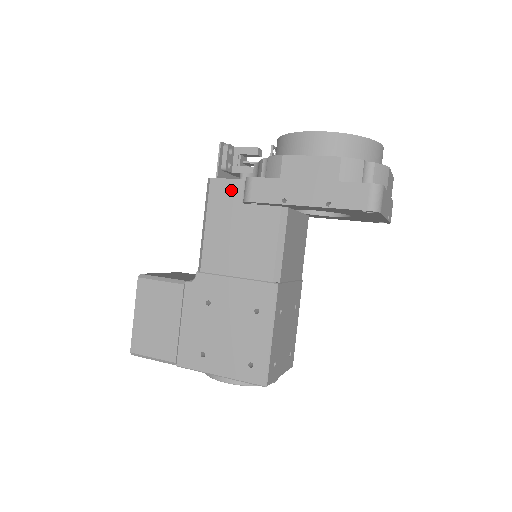
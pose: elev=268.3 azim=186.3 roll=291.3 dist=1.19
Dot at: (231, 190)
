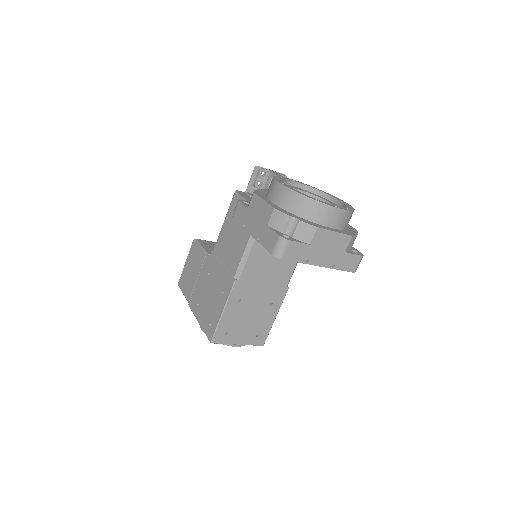
Dot at: occluded
